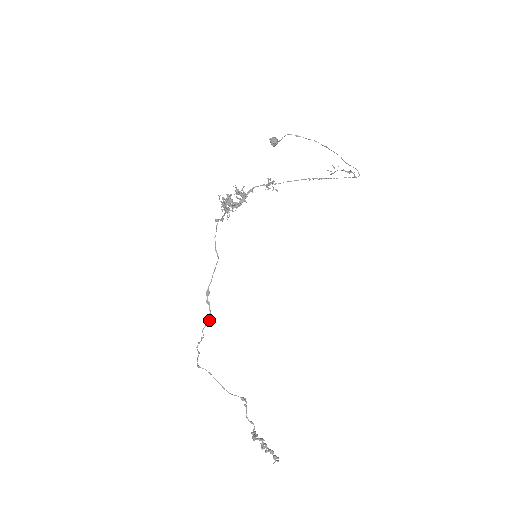
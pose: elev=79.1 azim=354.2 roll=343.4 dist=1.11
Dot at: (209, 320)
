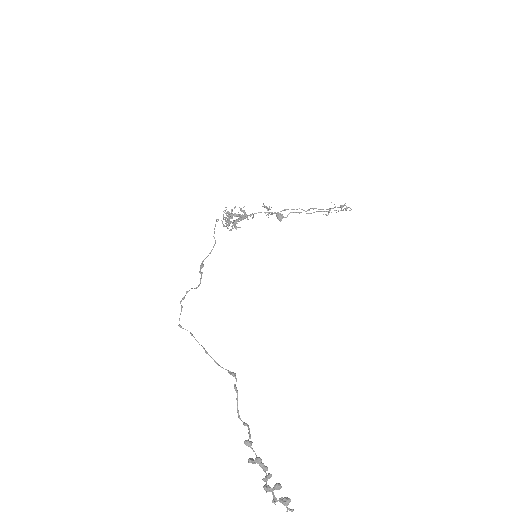
Dot at: (199, 284)
